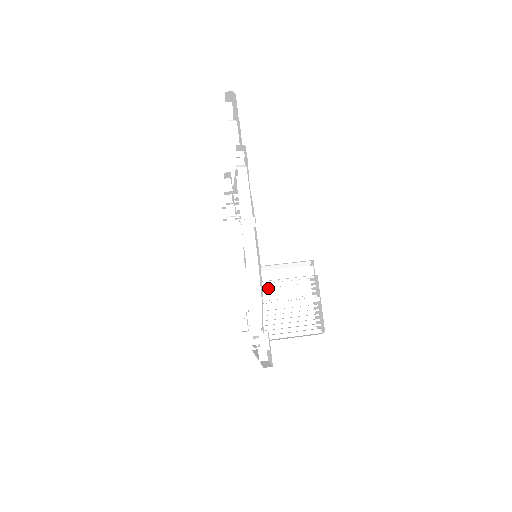
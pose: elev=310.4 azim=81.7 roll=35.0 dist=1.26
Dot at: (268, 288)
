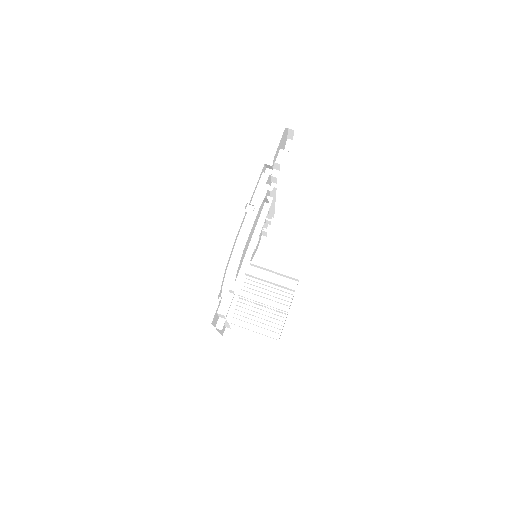
Dot at: occluded
